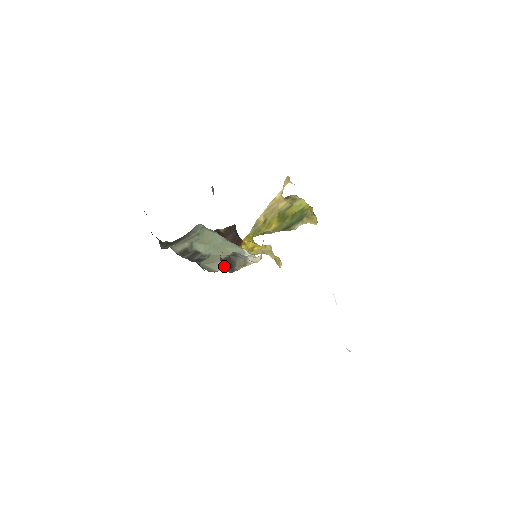
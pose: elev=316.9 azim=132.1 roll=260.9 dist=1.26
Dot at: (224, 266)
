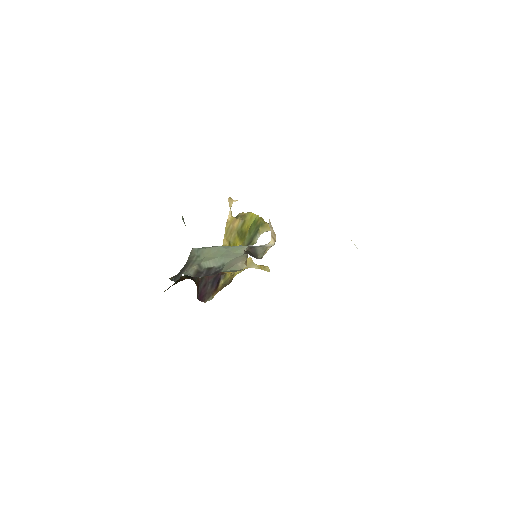
Dot at: (252, 256)
